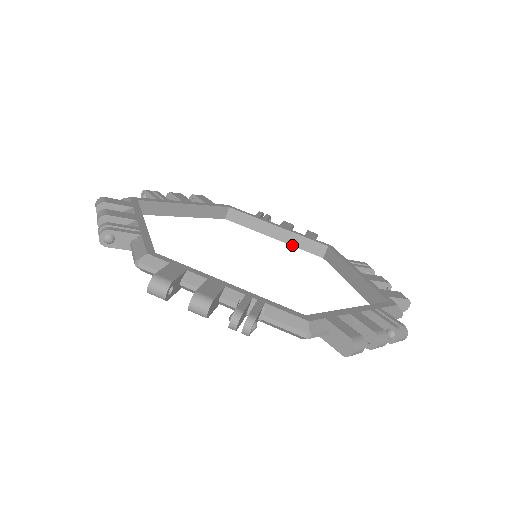
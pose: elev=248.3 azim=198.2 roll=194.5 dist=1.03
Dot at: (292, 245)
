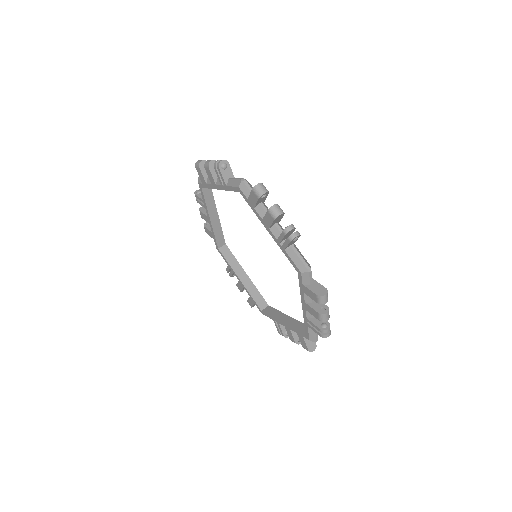
Dot at: (248, 290)
